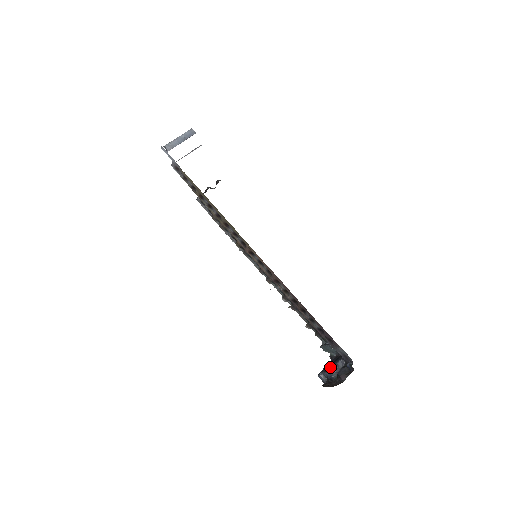
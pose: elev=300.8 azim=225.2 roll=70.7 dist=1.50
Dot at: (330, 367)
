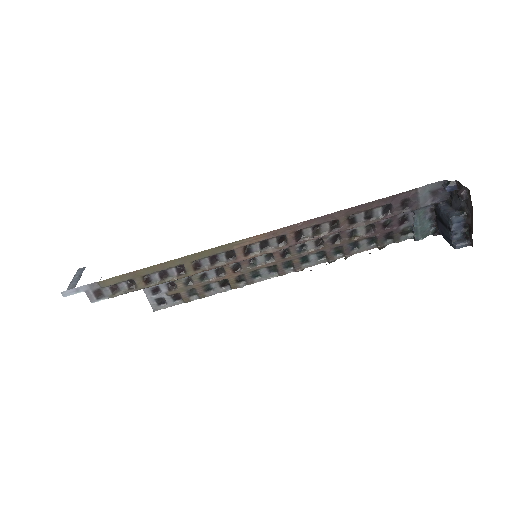
Dot at: (445, 221)
